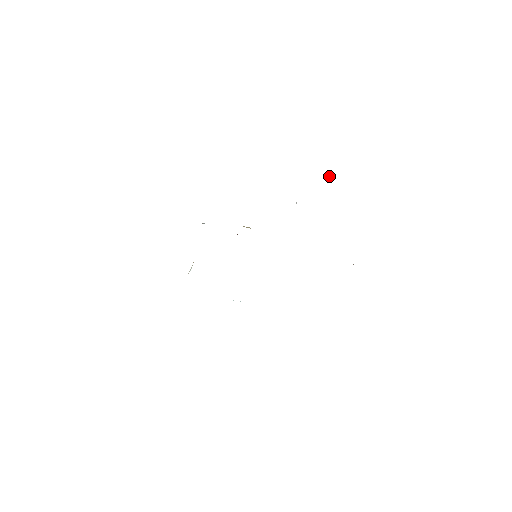
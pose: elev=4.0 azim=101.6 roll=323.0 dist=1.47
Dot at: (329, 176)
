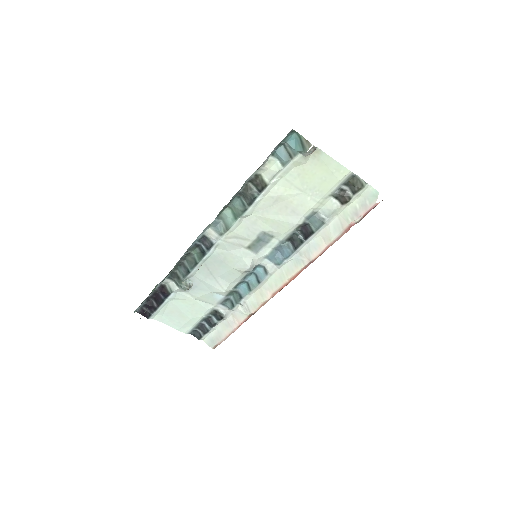
Dot at: occluded
